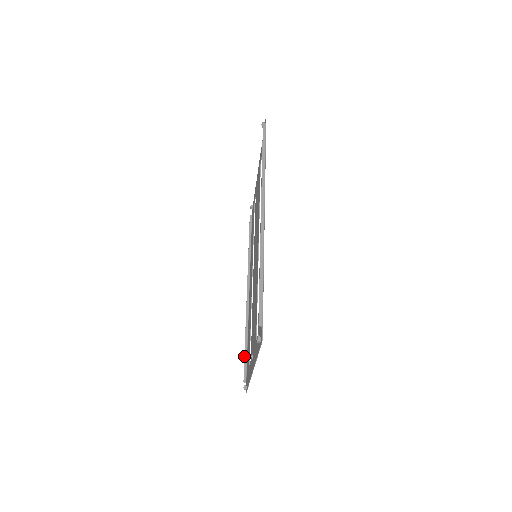
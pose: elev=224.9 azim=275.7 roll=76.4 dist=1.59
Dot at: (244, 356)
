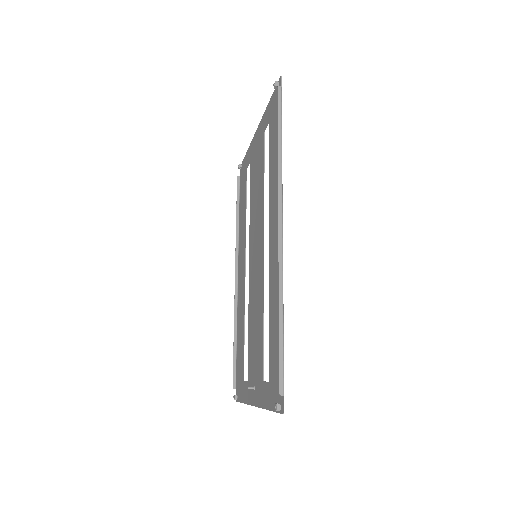
Dot at: (233, 357)
